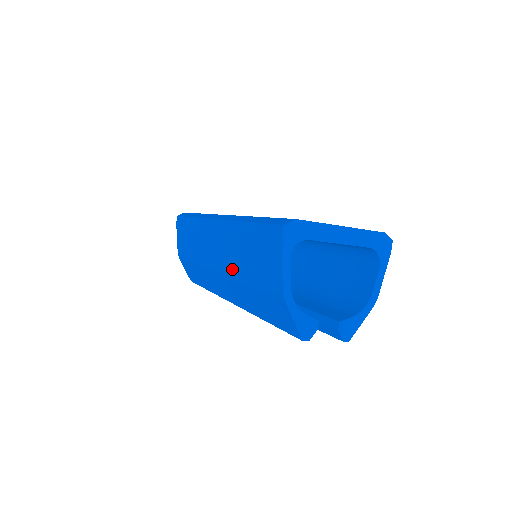
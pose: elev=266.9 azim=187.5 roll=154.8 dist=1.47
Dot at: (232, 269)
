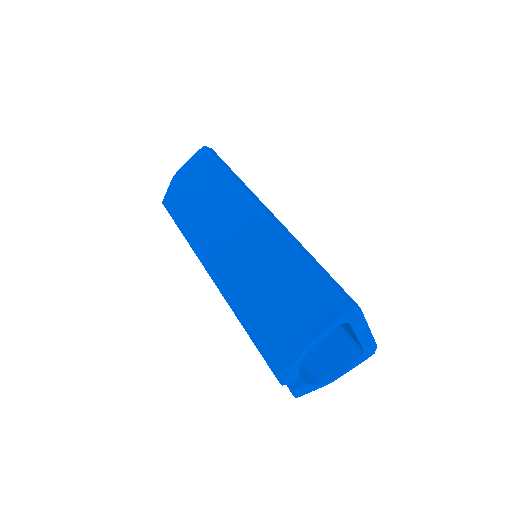
Dot at: (252, 268)
